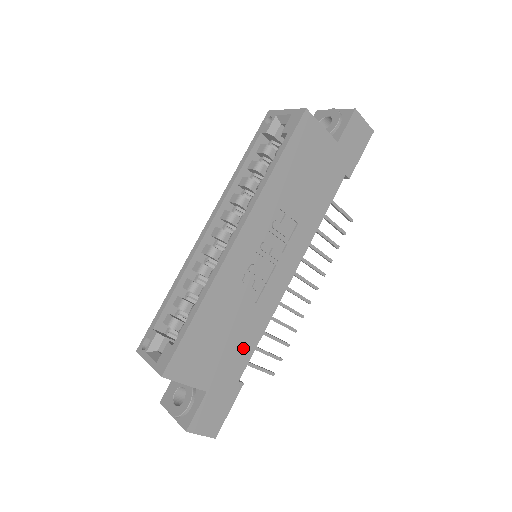
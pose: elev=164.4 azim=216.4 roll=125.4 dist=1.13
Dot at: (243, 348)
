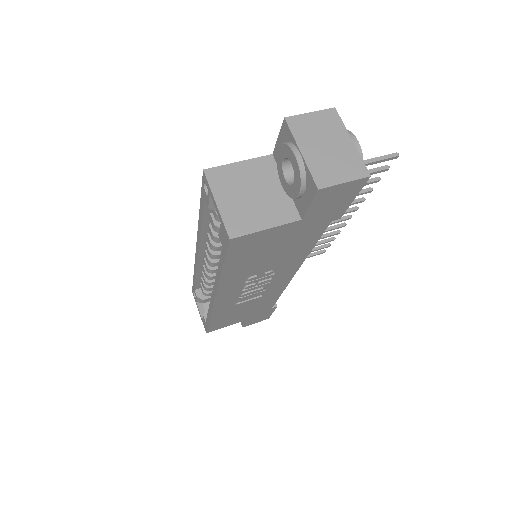
Dot at: (265, 304)
